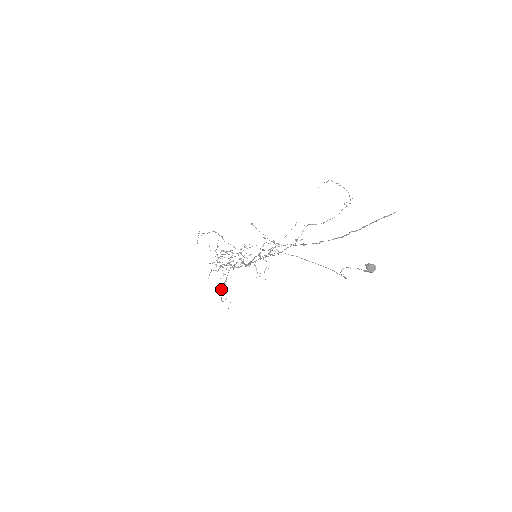
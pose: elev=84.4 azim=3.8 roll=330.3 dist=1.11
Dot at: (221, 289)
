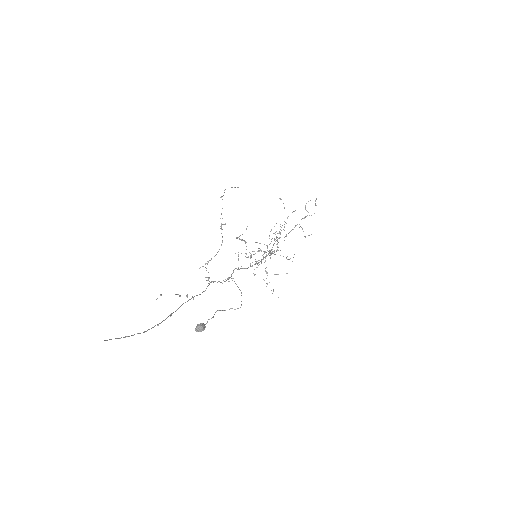
Dot at: (266, 283)
